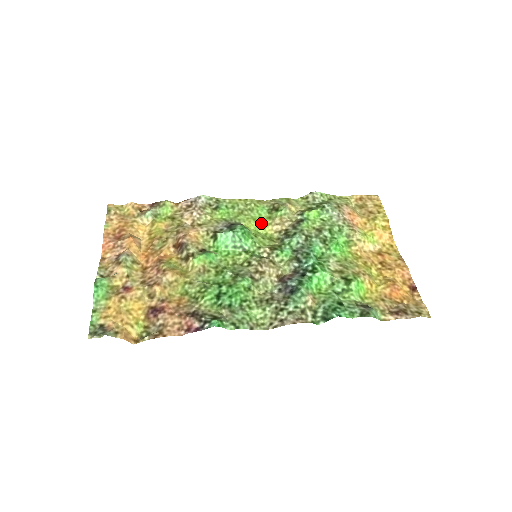
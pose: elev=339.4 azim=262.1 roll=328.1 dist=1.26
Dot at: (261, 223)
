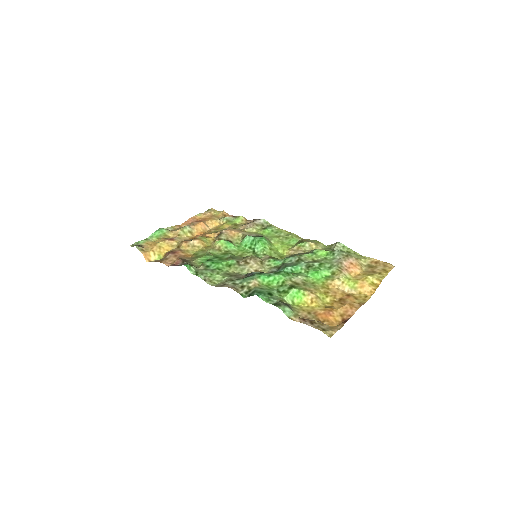
Dot at: (284, 246)
